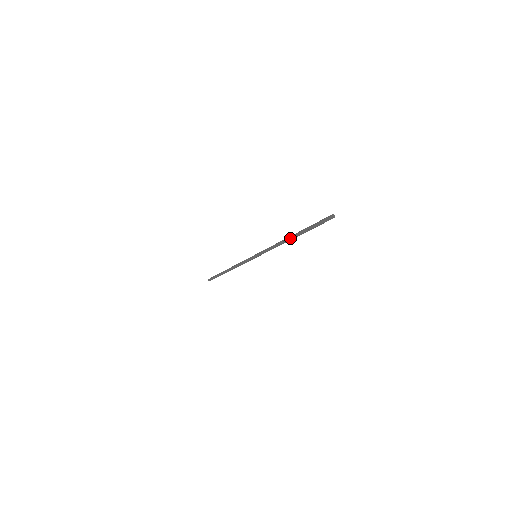
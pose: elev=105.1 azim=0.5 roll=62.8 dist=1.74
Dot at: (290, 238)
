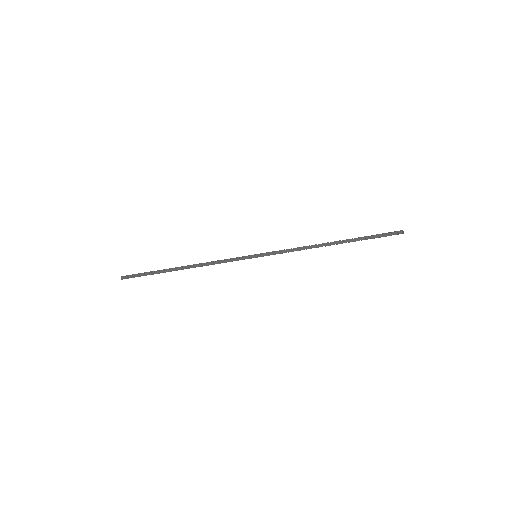
Dot at: (333, 243)
